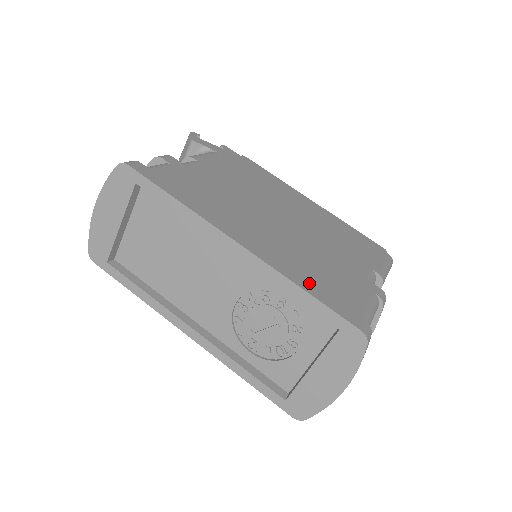
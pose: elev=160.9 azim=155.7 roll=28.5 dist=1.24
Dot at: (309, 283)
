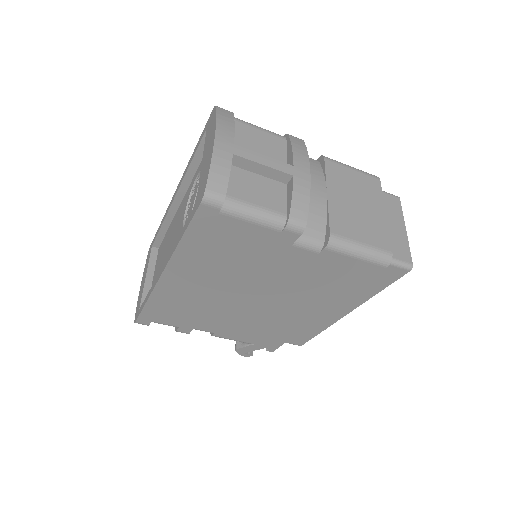
Dot at: occluded
